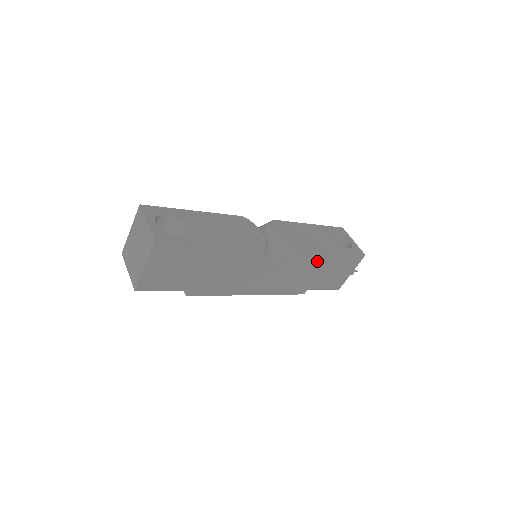
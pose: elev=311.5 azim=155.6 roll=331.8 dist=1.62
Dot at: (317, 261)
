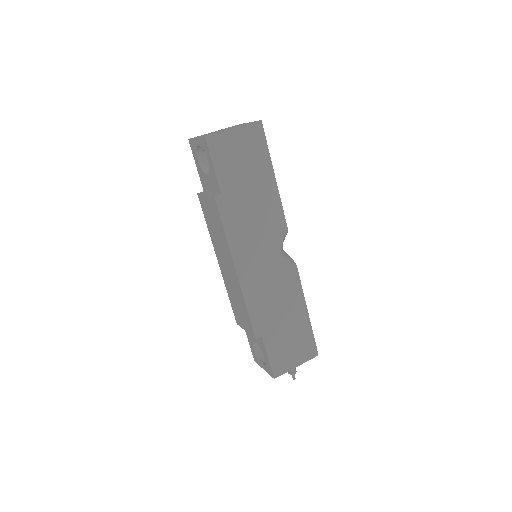
Dot at: (295, 306)
